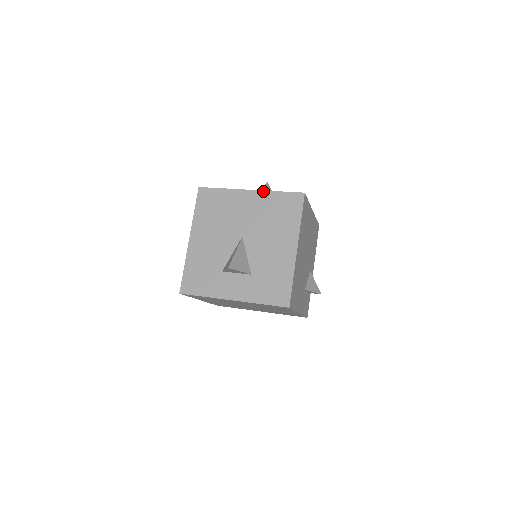
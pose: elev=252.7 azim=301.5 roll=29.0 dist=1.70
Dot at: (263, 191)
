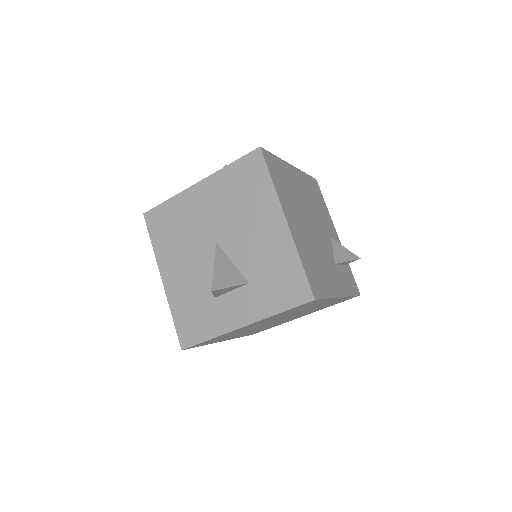
Dot at: (212, 175)
